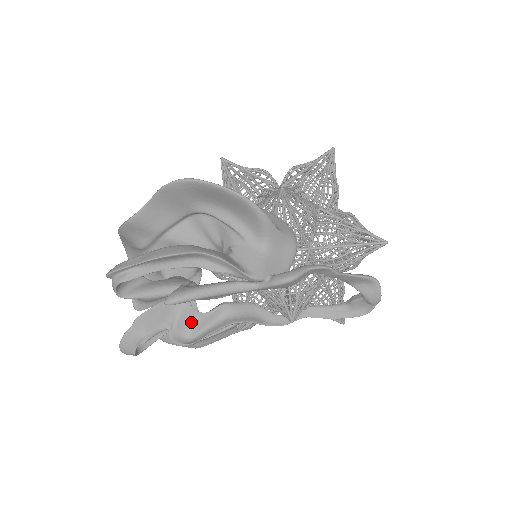
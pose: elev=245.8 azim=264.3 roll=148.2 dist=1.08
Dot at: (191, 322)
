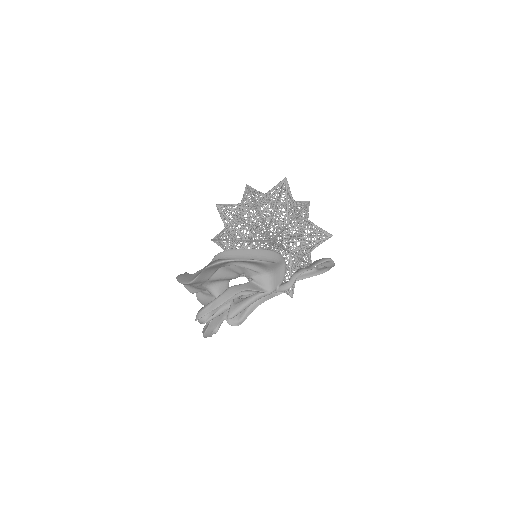
Dot at: occluded
